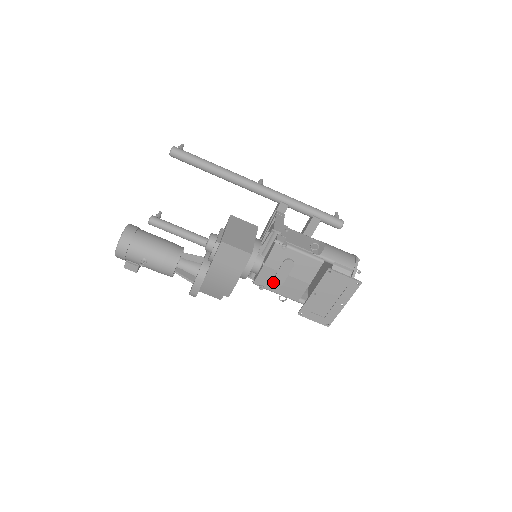
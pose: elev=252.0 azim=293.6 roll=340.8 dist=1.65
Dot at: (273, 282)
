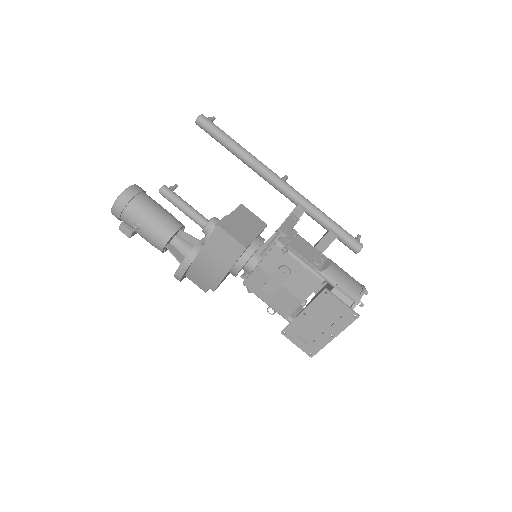
Dot at: (263, 288)
